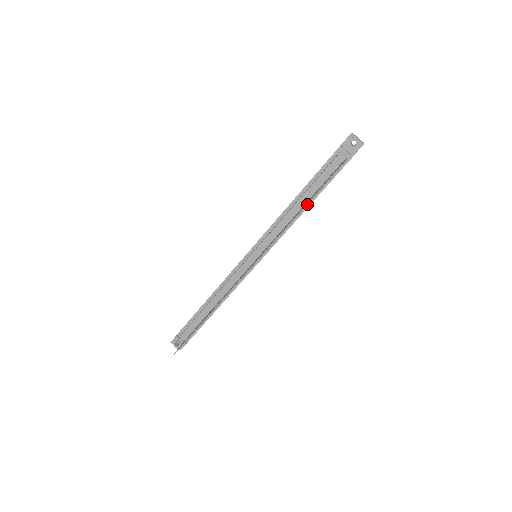
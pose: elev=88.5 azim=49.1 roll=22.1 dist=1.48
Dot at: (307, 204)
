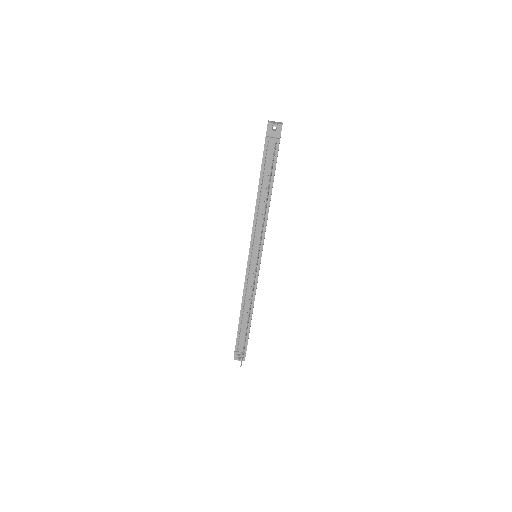
Dot at: (269, 195)
